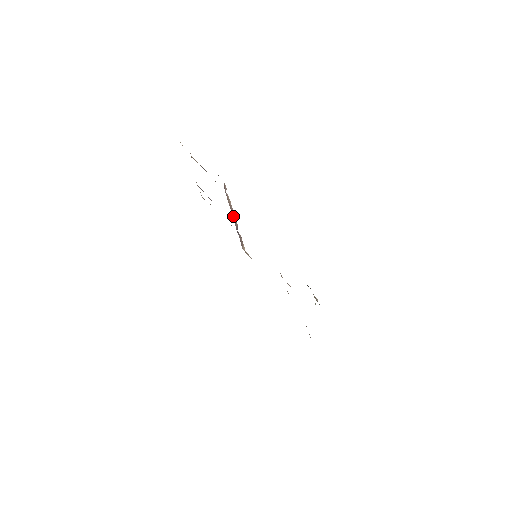
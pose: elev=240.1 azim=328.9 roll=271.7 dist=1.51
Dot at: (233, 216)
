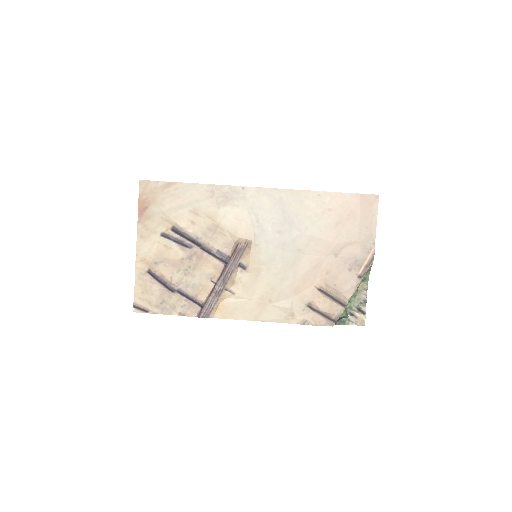
Dot at: (218, 279)
